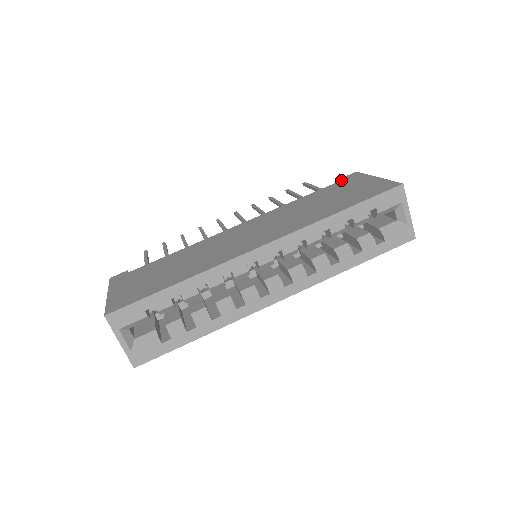
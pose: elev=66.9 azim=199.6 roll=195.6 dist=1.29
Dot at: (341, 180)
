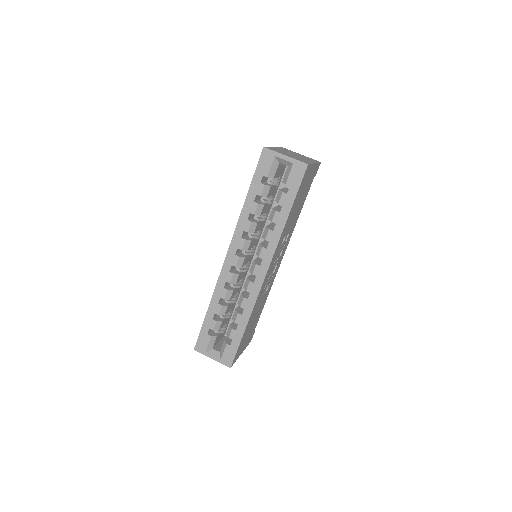
Dot at: occluded
